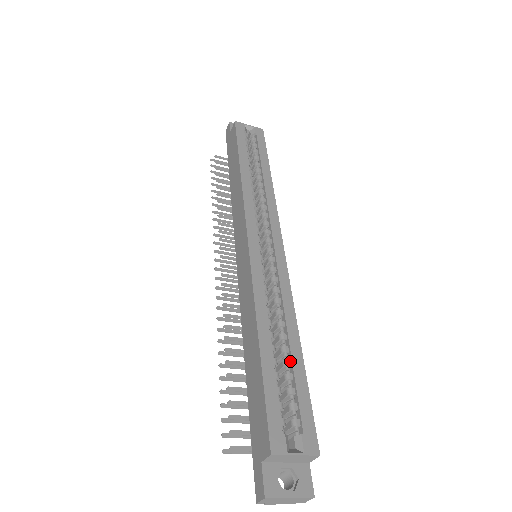
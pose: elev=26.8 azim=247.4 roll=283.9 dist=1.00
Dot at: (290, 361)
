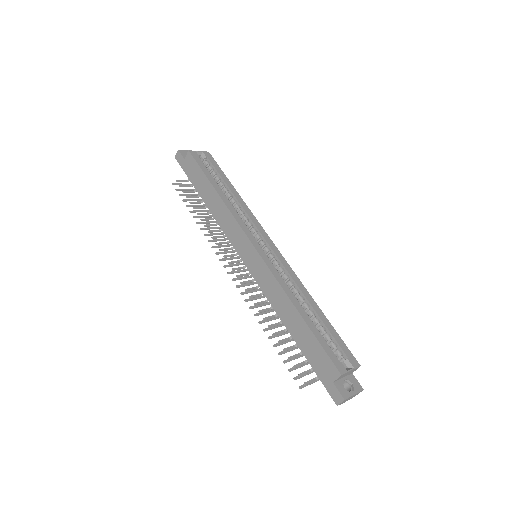
Dot at: (319, 319)
